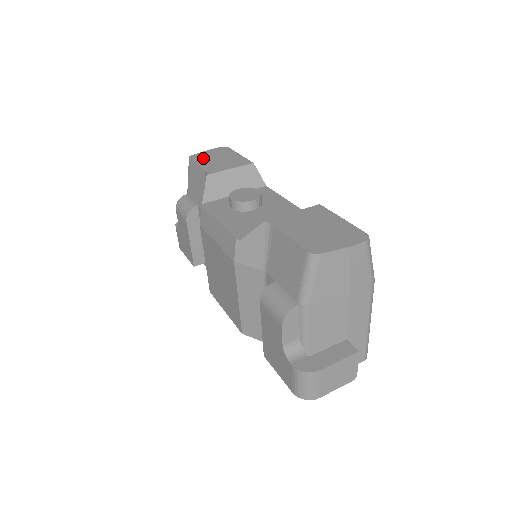
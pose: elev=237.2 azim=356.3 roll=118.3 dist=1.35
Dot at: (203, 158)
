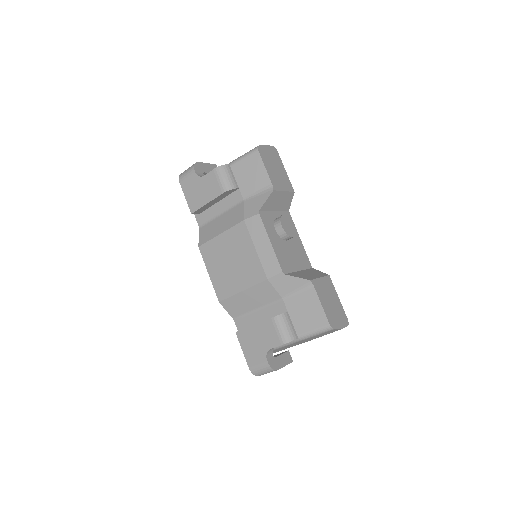
Dot at: (267, 158)
